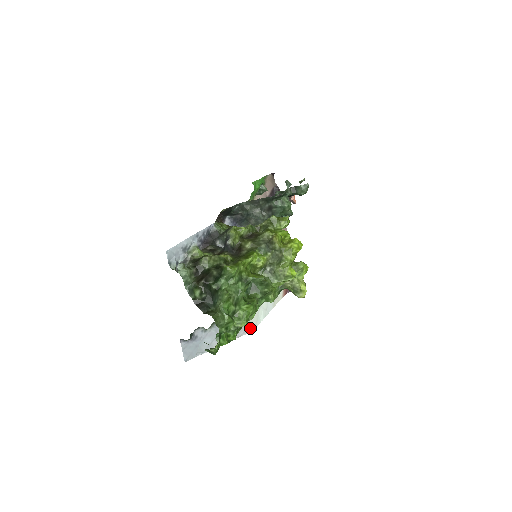
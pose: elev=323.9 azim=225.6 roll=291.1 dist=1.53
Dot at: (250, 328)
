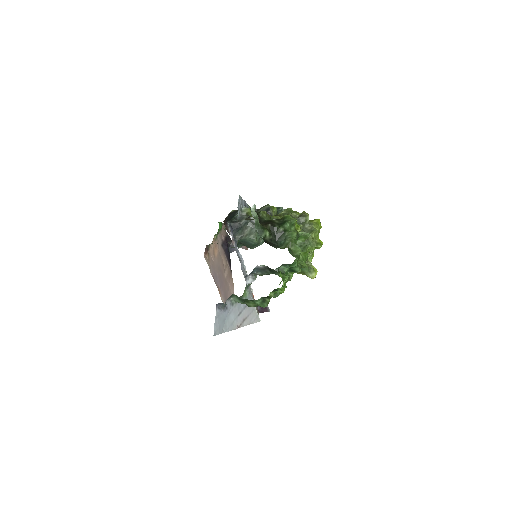
Dot at: (258, 317)
